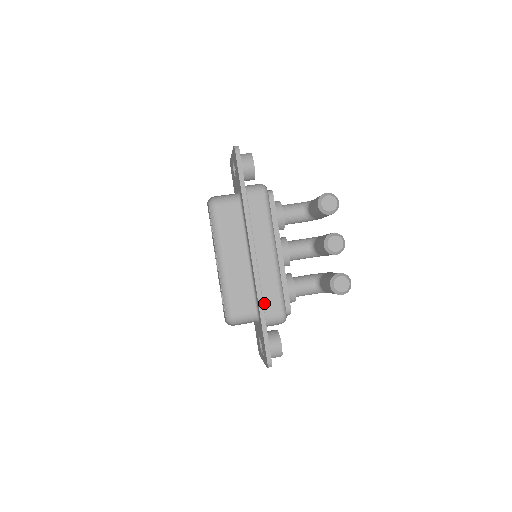
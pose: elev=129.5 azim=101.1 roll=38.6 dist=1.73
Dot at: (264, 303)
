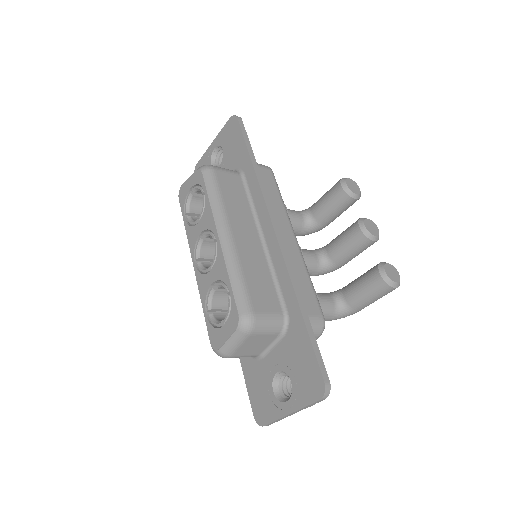
Dot at: occluded
